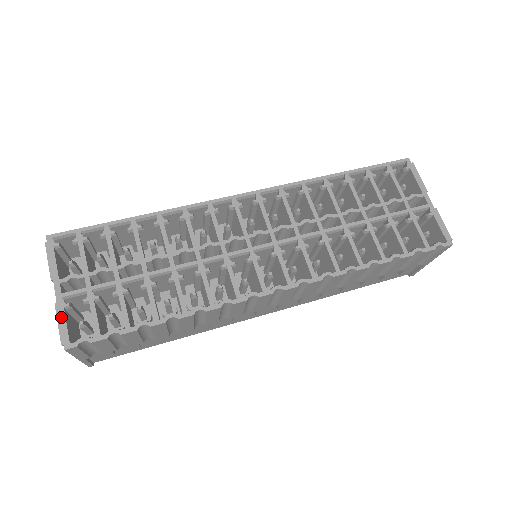
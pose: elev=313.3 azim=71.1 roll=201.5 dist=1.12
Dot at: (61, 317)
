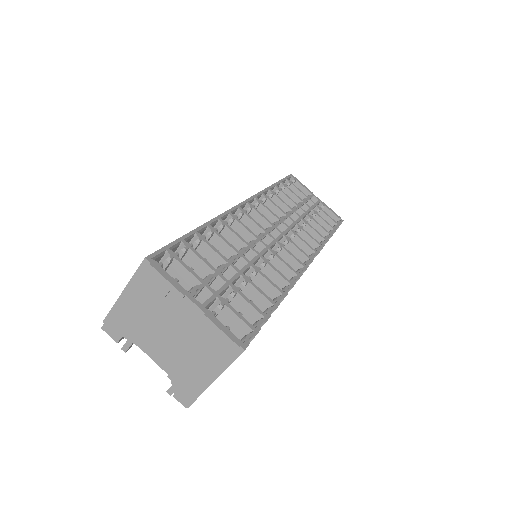
Dot at: (219, 324)
